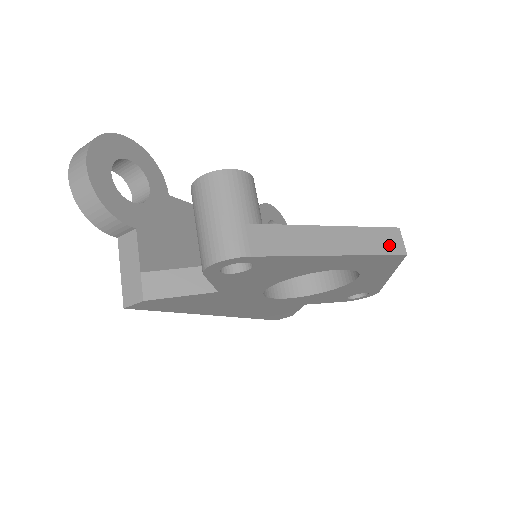
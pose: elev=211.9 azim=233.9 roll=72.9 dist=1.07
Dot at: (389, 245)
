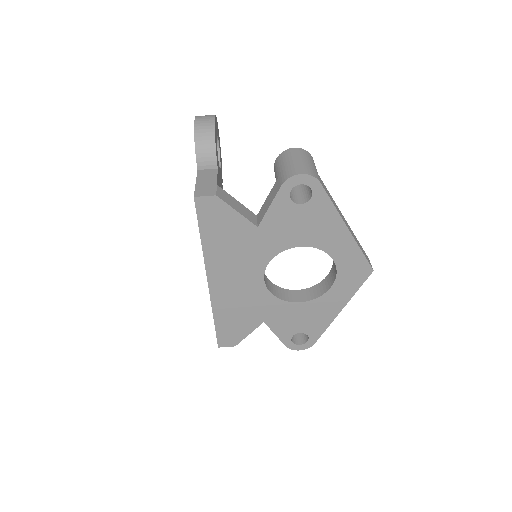
Dot at: occluded
